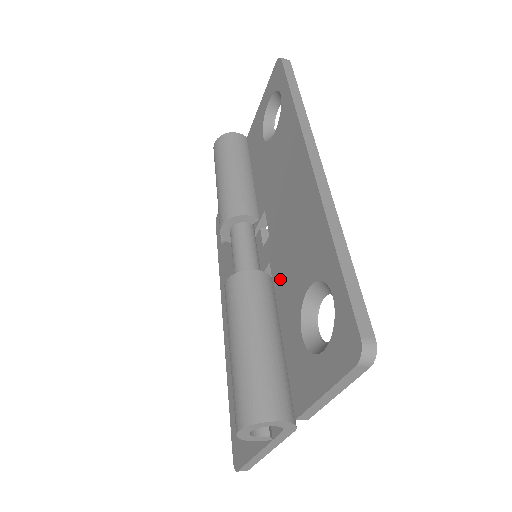
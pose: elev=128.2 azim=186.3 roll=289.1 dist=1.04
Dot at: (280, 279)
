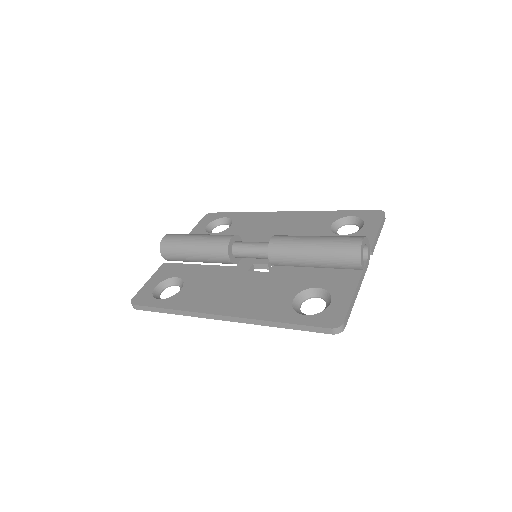
Dot at: occluded
